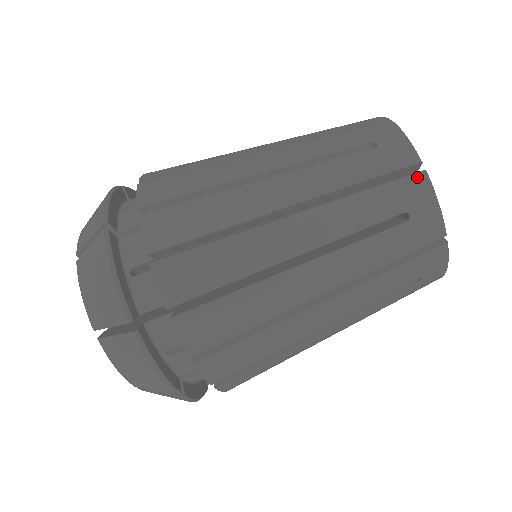
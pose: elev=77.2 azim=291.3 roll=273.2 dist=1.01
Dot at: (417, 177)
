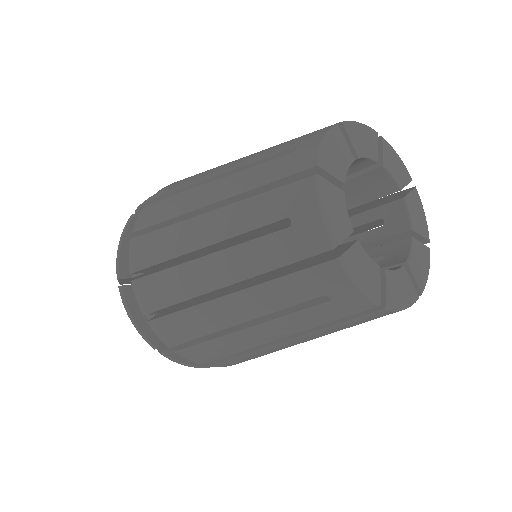
Dot at: (329, 265)
